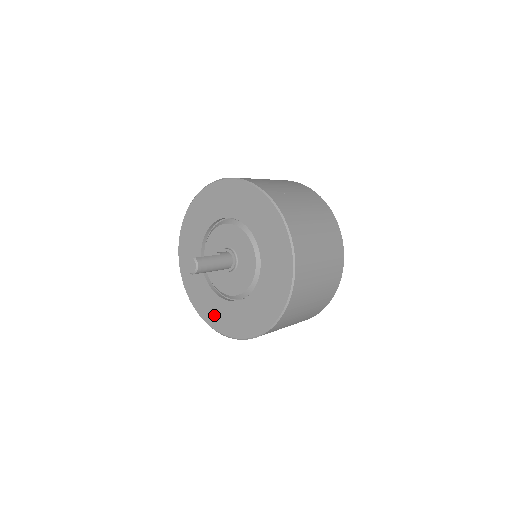
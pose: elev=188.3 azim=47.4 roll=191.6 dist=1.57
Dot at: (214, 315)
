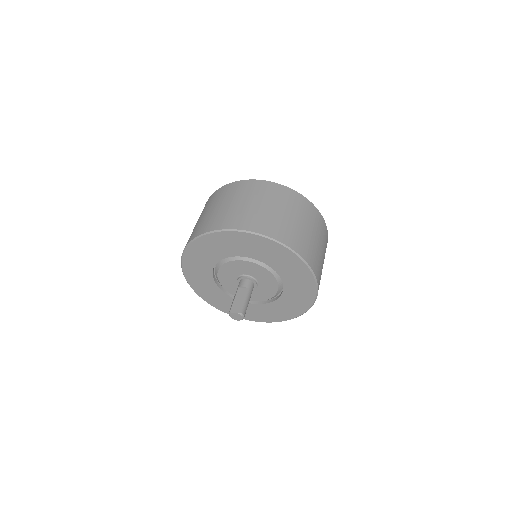
Dot at: occluded
